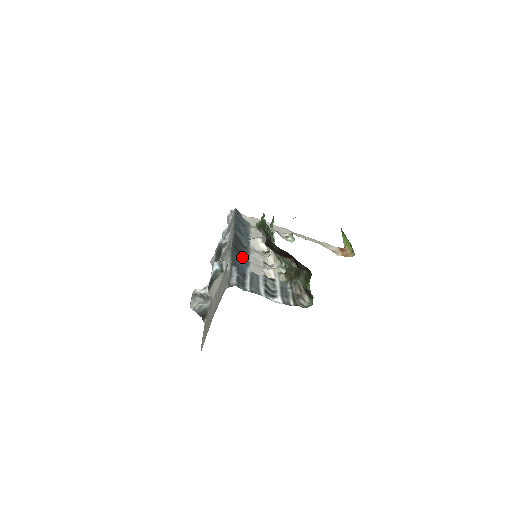
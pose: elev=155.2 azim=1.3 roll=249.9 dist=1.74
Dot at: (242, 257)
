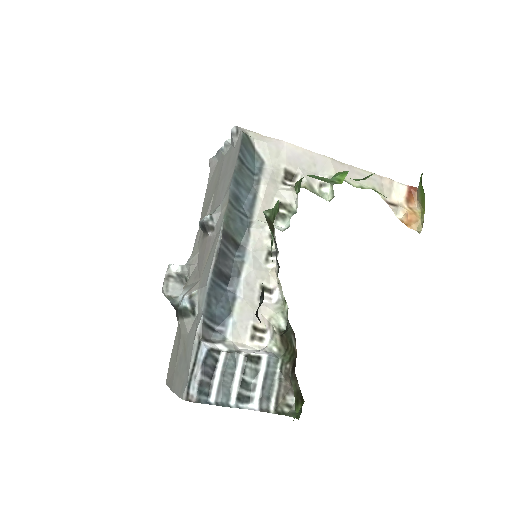
Dot at: (227, 285)
